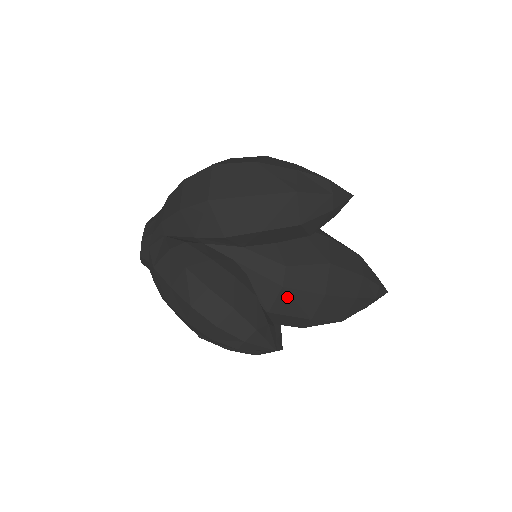
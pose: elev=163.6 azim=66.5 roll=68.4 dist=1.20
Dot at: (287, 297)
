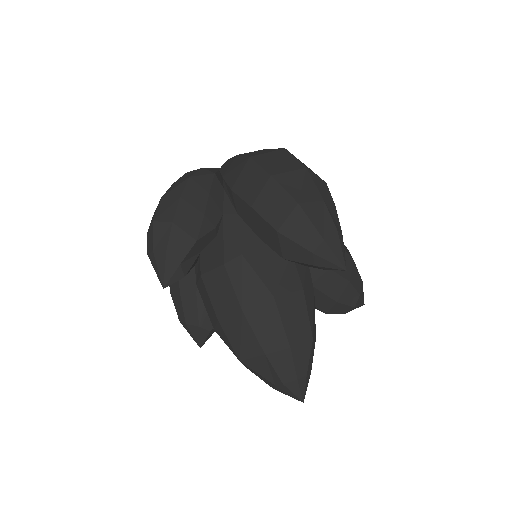
Dot at: (220, 278)
